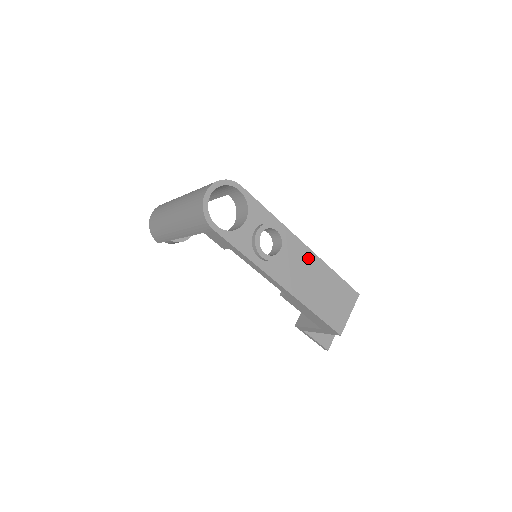
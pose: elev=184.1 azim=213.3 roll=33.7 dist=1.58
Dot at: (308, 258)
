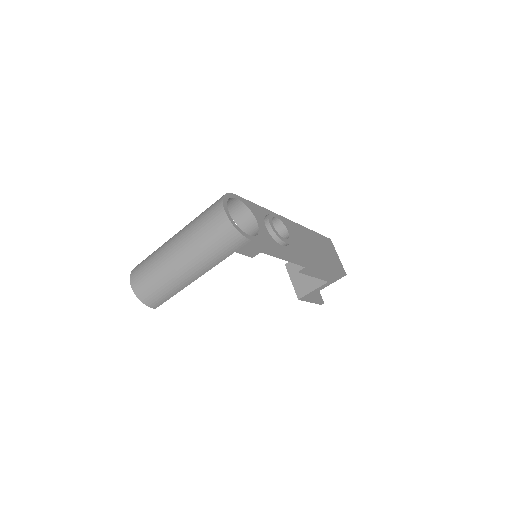
Dot at: (298, 229)
